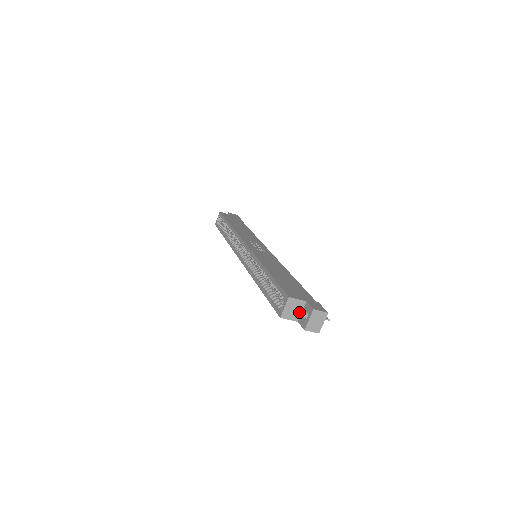
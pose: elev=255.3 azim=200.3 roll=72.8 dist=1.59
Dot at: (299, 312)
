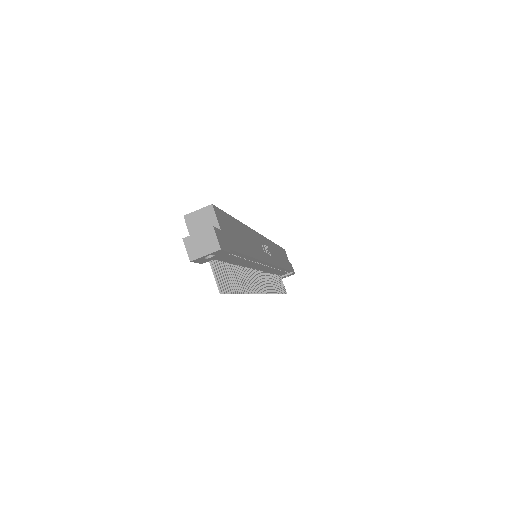
Dot at: occluded
